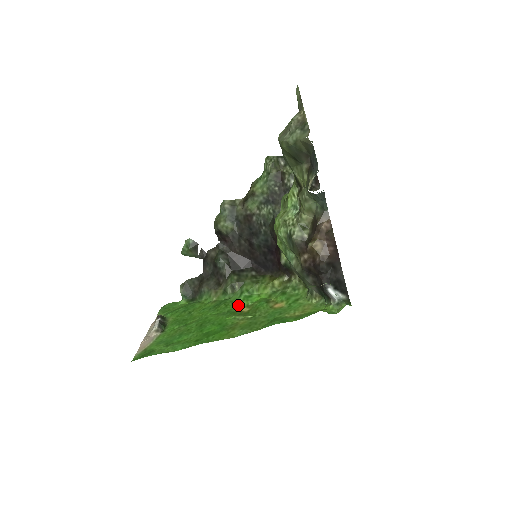
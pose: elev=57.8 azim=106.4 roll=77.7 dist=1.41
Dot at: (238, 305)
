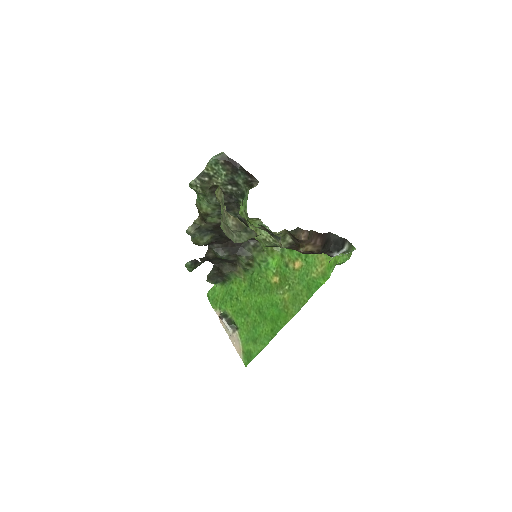
Dot at: (266, 277)
